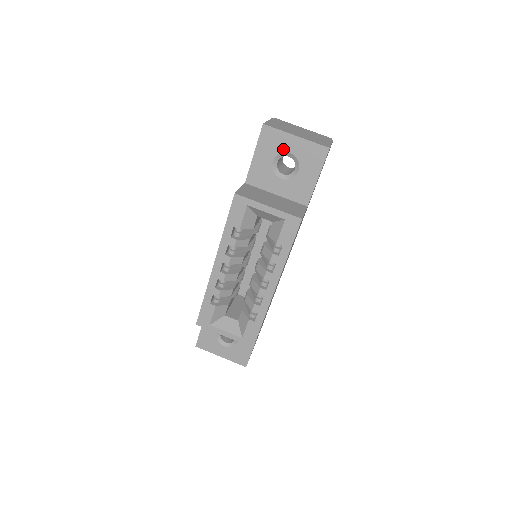
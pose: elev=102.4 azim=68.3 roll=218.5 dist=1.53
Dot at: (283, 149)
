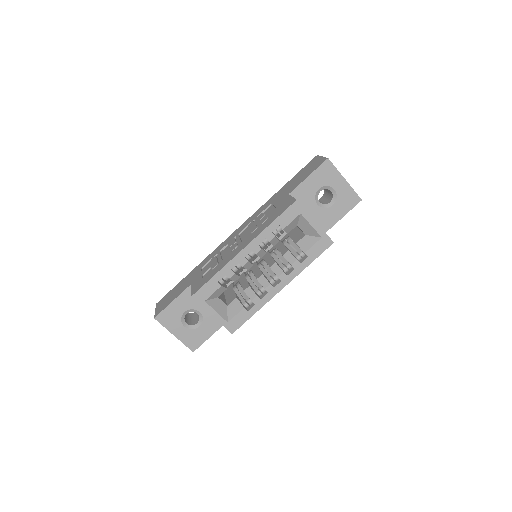
Dot at: (331, 184)
